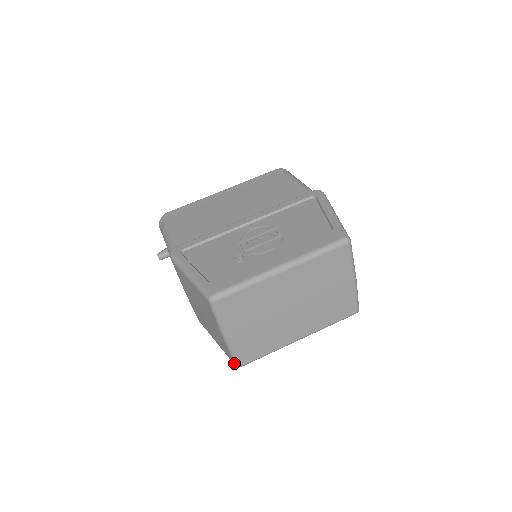
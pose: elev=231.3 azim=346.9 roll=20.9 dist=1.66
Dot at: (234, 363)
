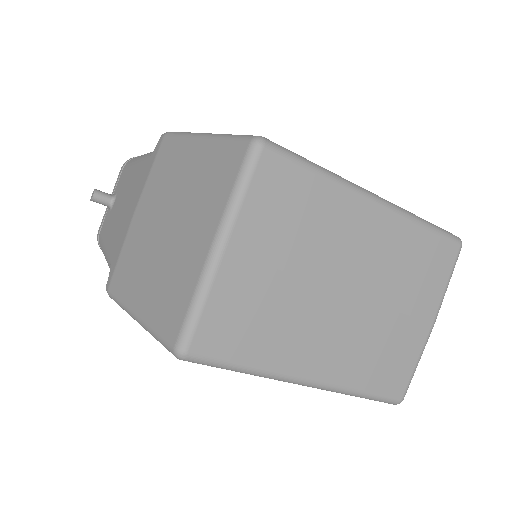
Dot at: (178, 338)
